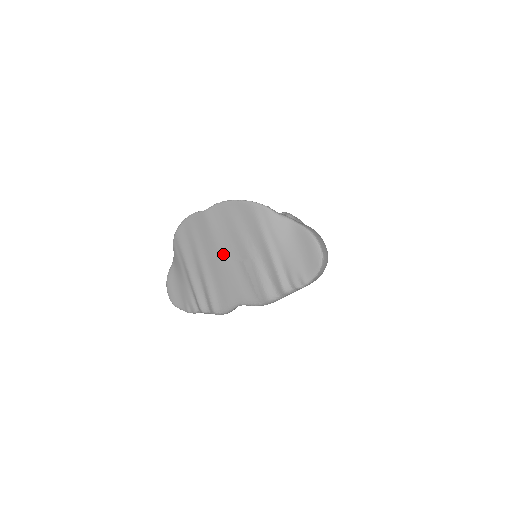
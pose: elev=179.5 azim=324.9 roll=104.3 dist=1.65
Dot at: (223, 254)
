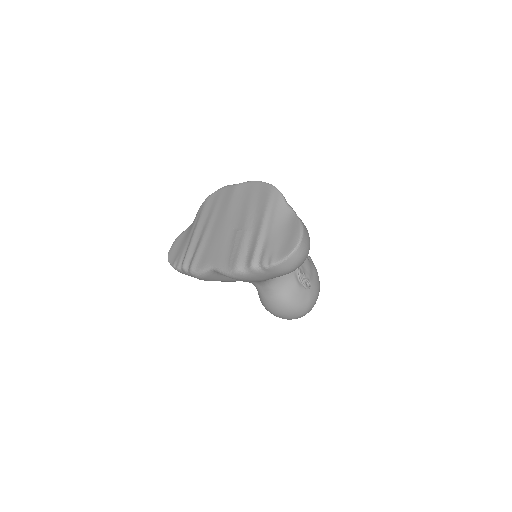
Dot at: (227, 221)
